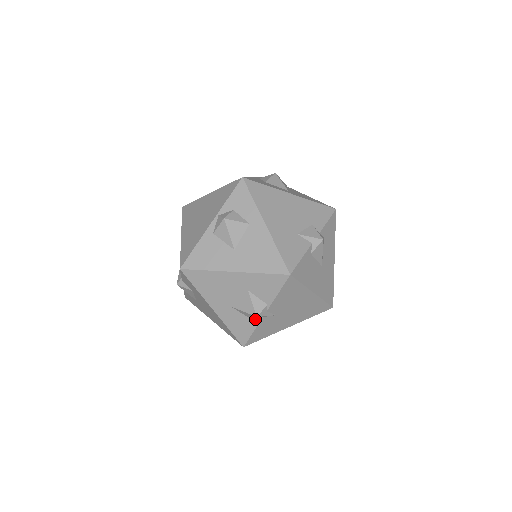
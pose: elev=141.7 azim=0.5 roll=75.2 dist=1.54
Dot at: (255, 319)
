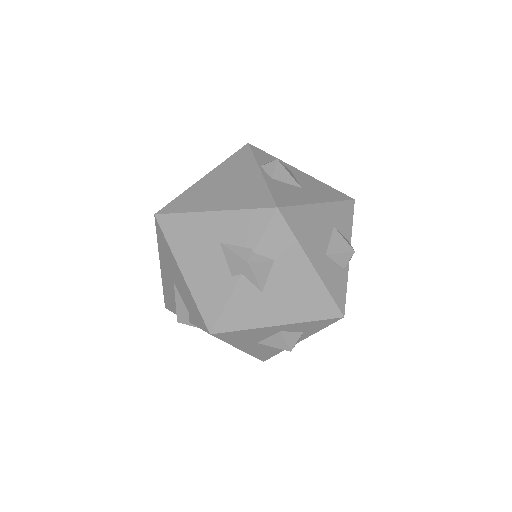
Dot at: (345, 266)
